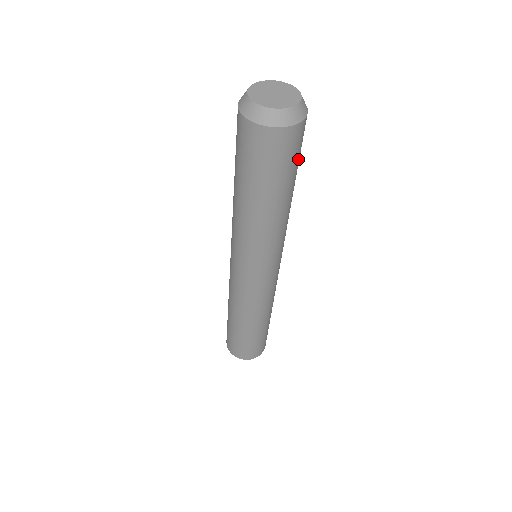
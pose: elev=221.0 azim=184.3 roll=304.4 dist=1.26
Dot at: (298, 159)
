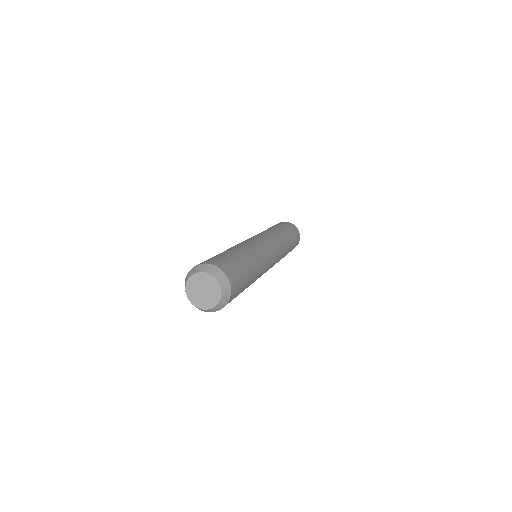
Dot at: (242, 285)
